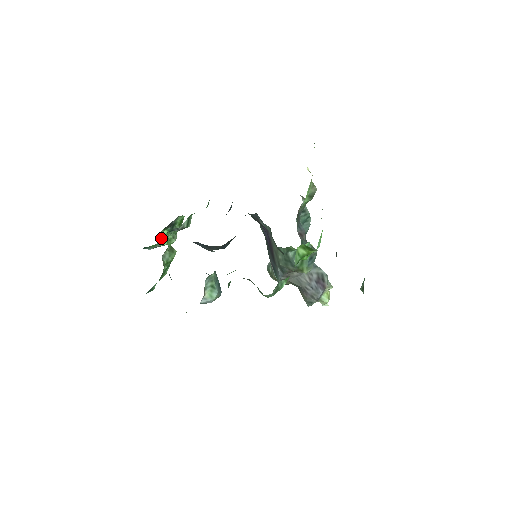
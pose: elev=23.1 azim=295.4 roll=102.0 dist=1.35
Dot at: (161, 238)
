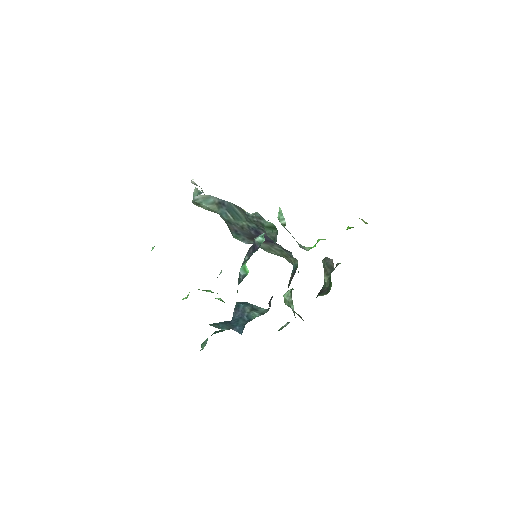
Dot at: occluded
